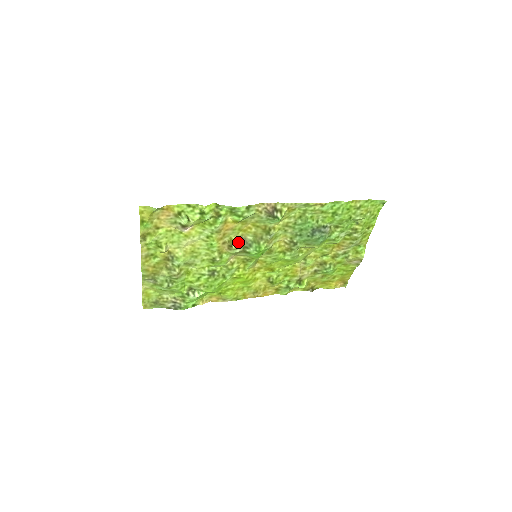
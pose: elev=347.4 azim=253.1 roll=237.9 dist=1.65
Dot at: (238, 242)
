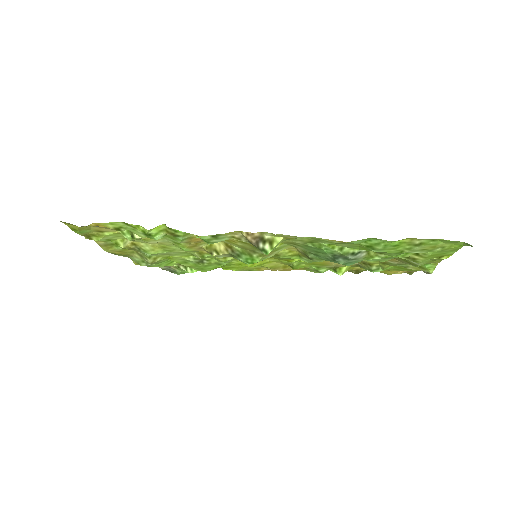
Dot at: (221, 249)
